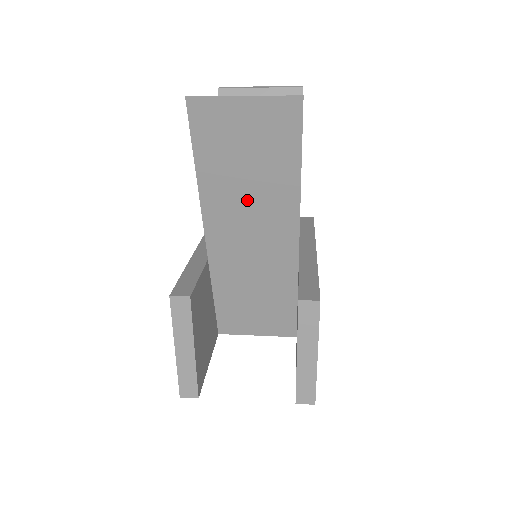
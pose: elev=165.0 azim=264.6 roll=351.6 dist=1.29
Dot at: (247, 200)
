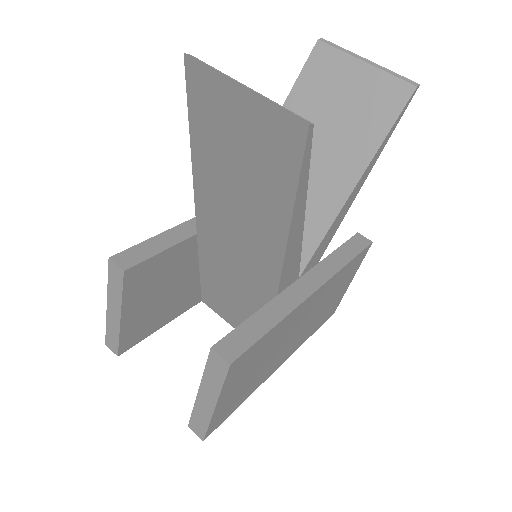
Dot at: (235, 203)
